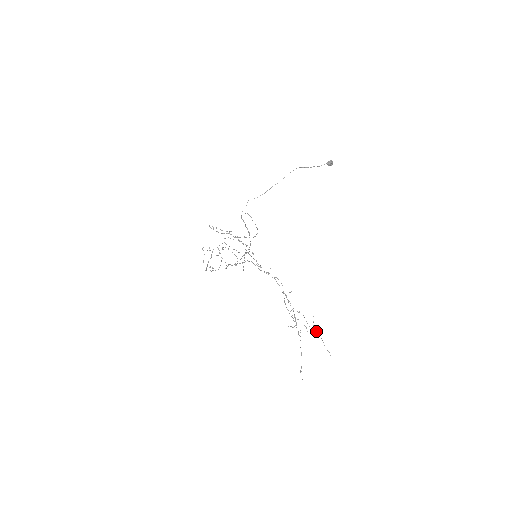
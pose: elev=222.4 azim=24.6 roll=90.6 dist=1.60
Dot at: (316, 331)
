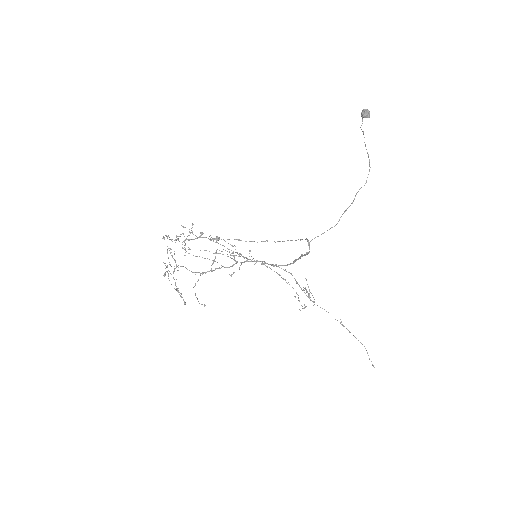
Dot at: (310, 292)
